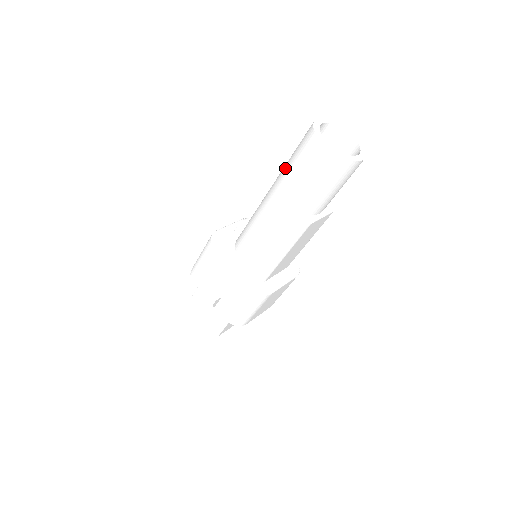
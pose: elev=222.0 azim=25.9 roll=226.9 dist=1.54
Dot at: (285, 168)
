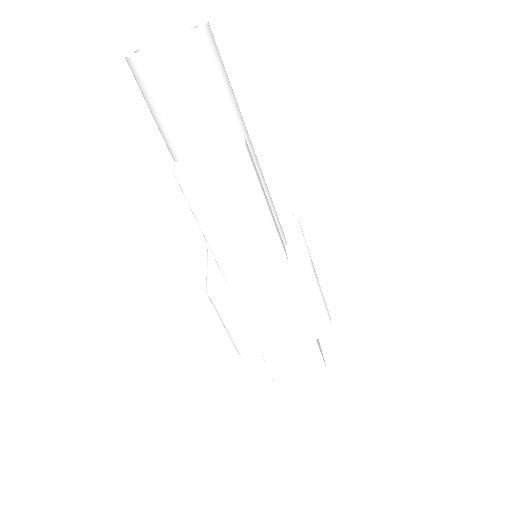
Dot at: occluded
